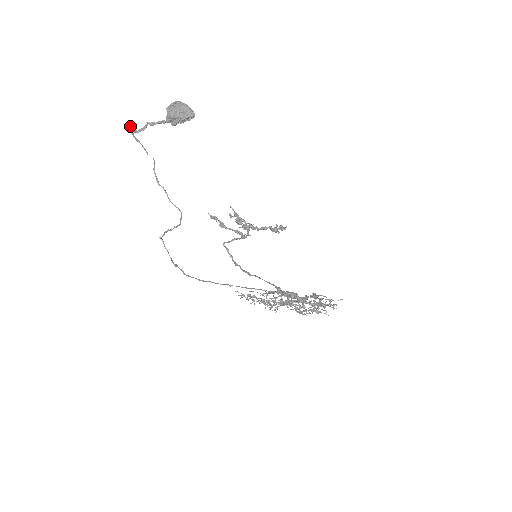
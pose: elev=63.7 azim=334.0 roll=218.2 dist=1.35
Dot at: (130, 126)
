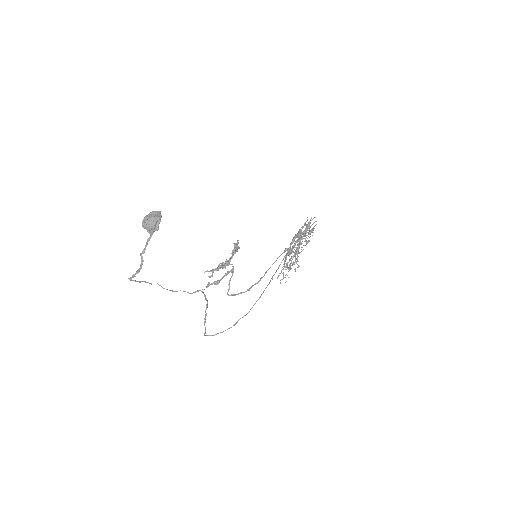
Dot at: (129, 278)
